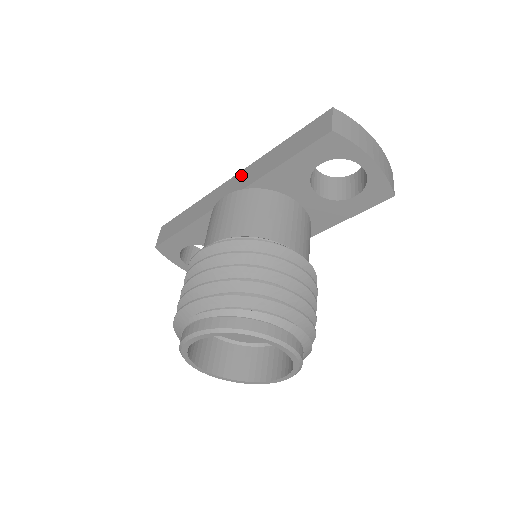
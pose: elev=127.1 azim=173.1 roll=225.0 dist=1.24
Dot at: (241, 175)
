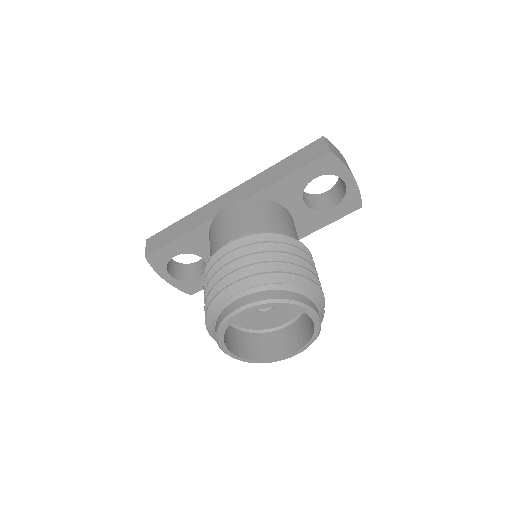
Dot at: (239, 189)
